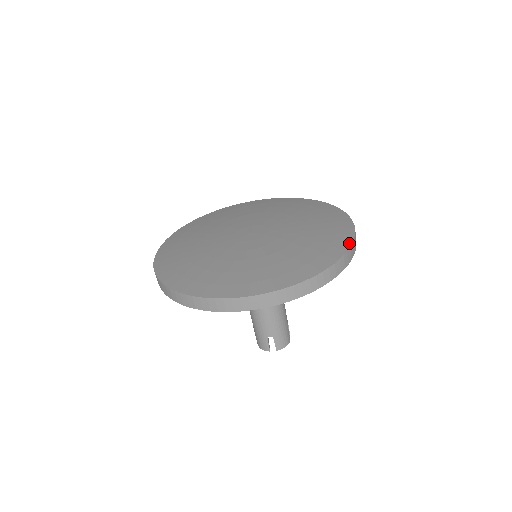
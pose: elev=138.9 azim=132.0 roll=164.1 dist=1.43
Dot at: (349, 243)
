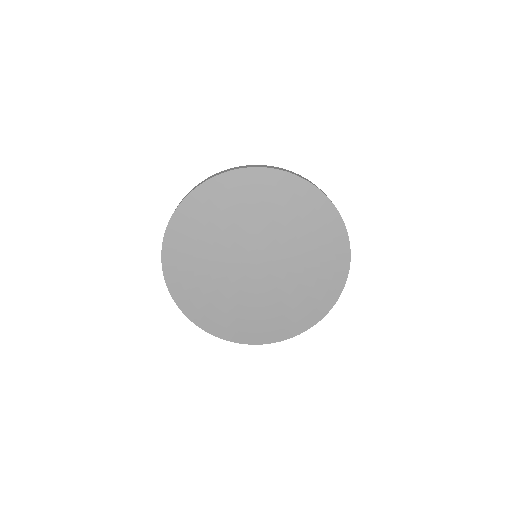
Dot at: (297, 334)
